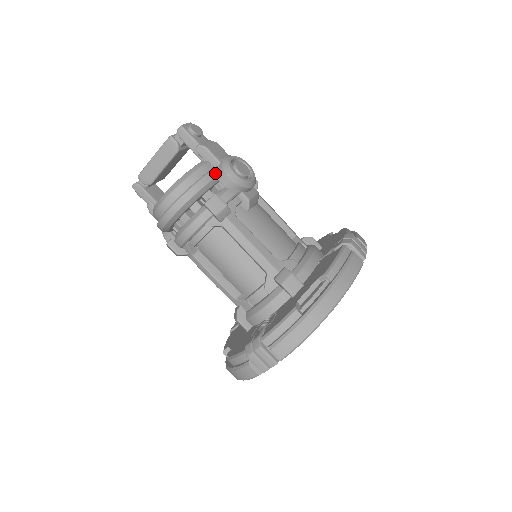
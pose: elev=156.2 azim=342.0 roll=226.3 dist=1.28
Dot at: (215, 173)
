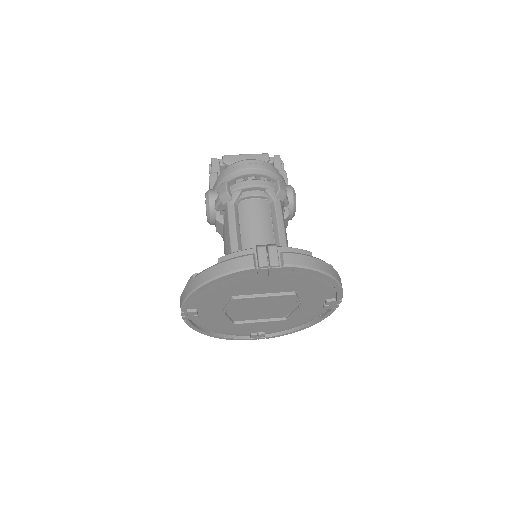
Dot at: (285, 183)
